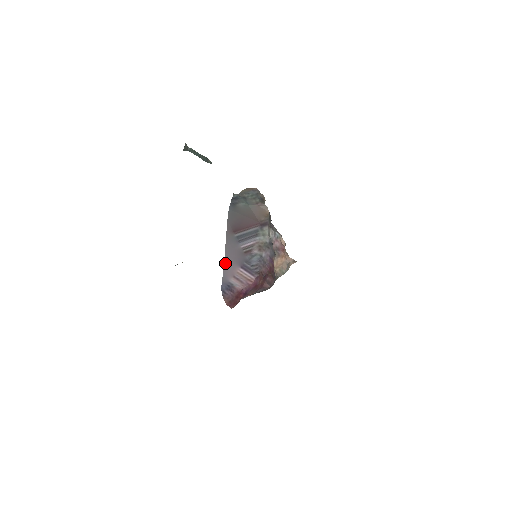
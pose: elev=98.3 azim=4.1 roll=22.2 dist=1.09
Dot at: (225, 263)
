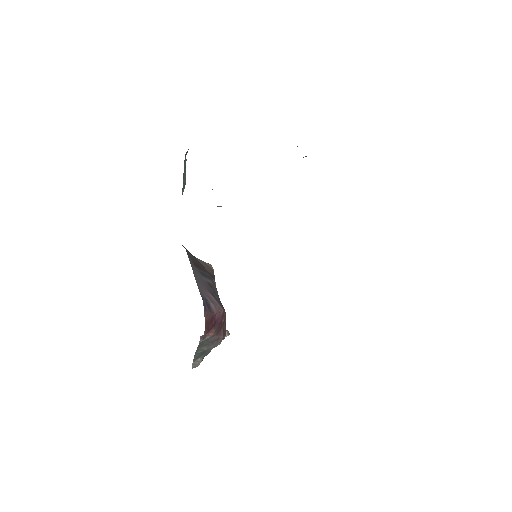
Dot at: (197, 284)
